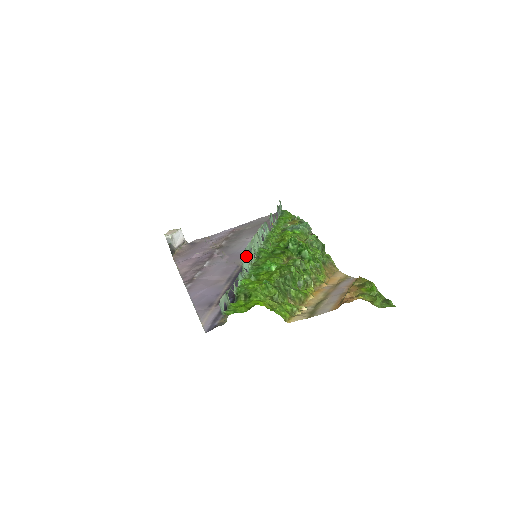
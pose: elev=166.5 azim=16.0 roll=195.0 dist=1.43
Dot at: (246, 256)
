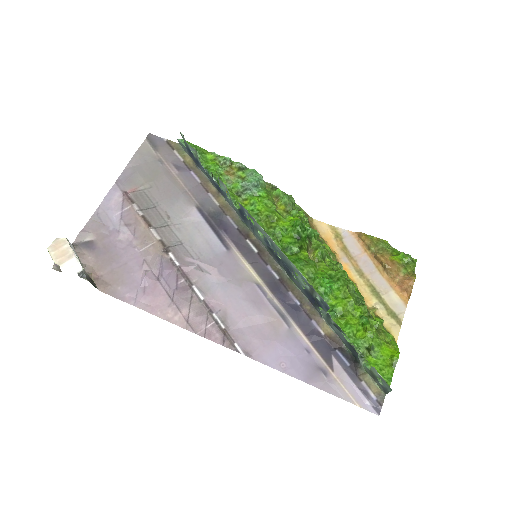
Dot at: (314, 294)
